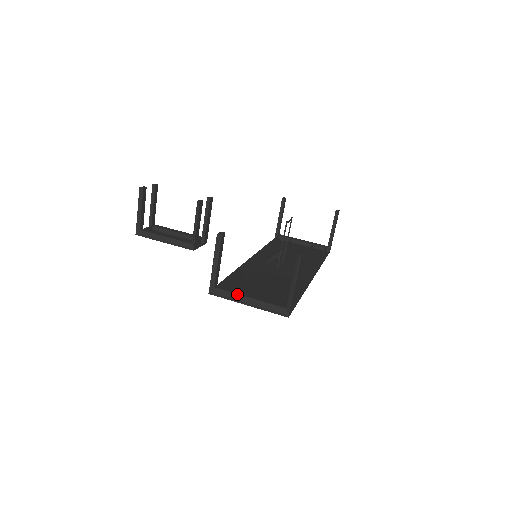
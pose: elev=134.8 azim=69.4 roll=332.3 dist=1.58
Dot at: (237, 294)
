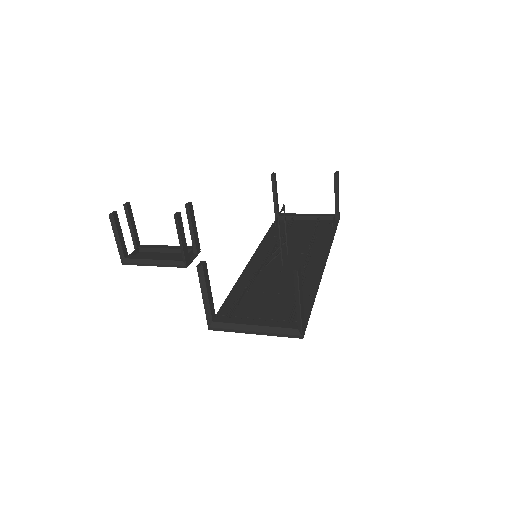
Dot at: (239, 324)
